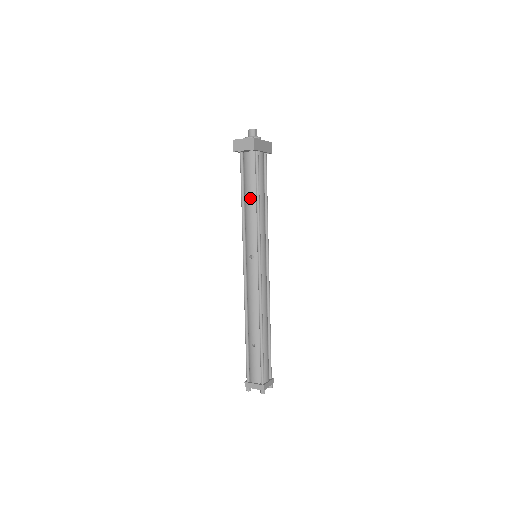
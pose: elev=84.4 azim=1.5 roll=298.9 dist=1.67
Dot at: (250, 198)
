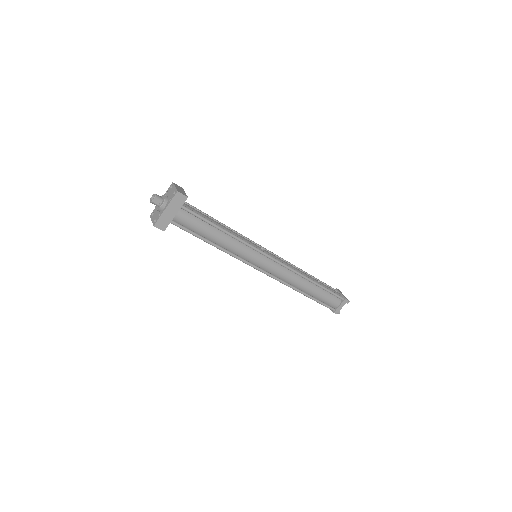
Dot at: occluded
